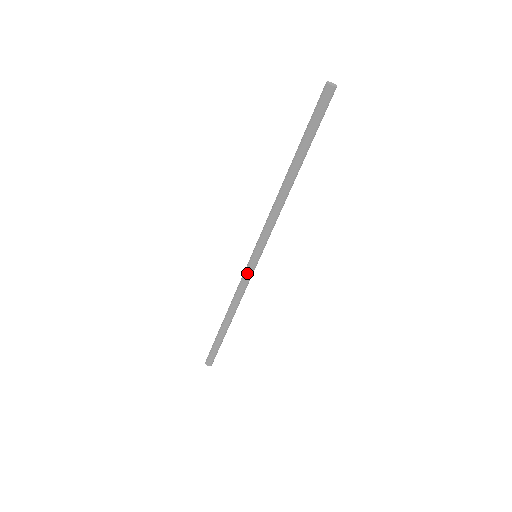
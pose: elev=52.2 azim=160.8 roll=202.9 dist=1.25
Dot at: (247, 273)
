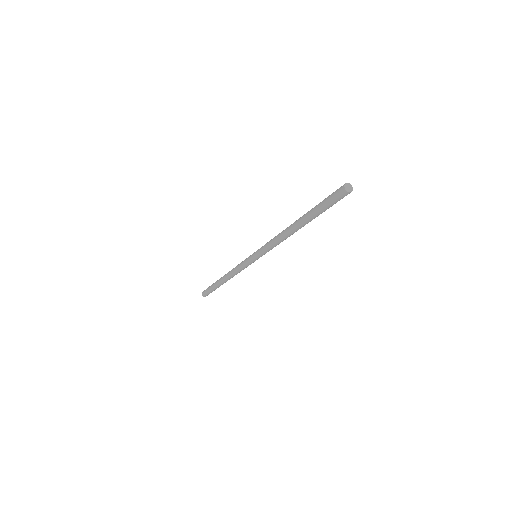
Dot at: (246, 264)
